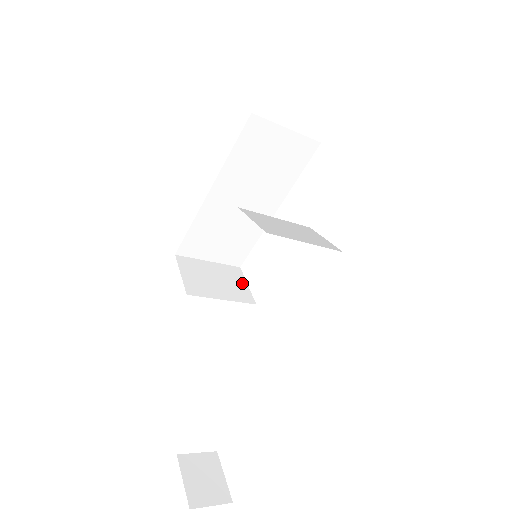
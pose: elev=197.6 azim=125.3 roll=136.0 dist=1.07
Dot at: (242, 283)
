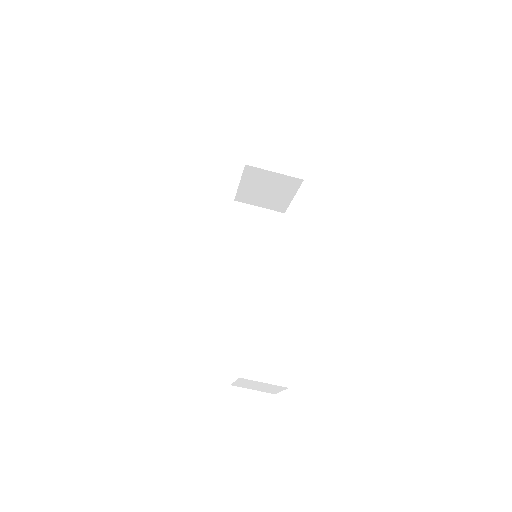
Dot at: occluded
